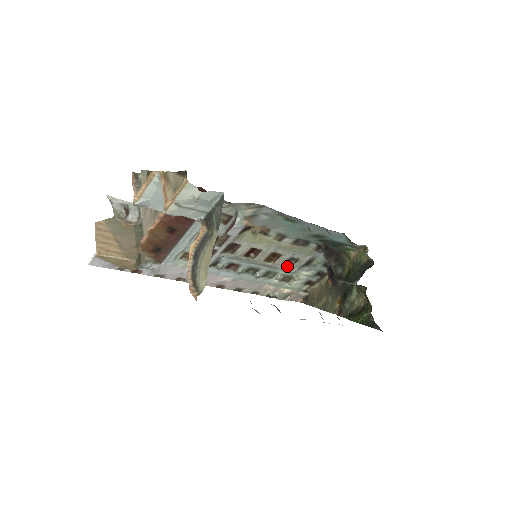
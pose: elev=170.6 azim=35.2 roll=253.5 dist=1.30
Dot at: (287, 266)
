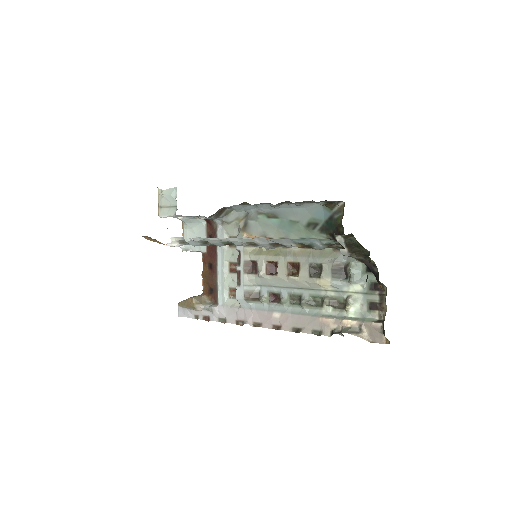
Dot at: (317, 278)
